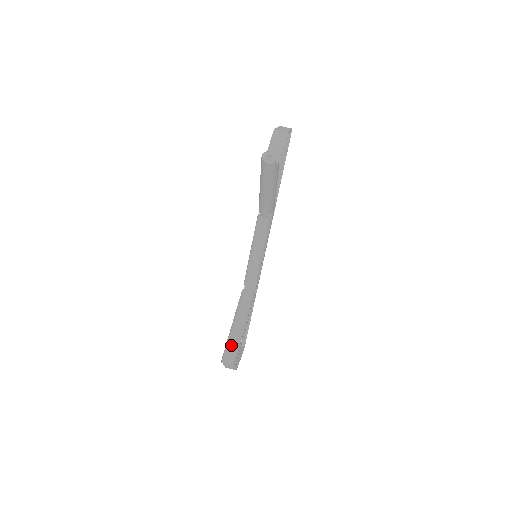
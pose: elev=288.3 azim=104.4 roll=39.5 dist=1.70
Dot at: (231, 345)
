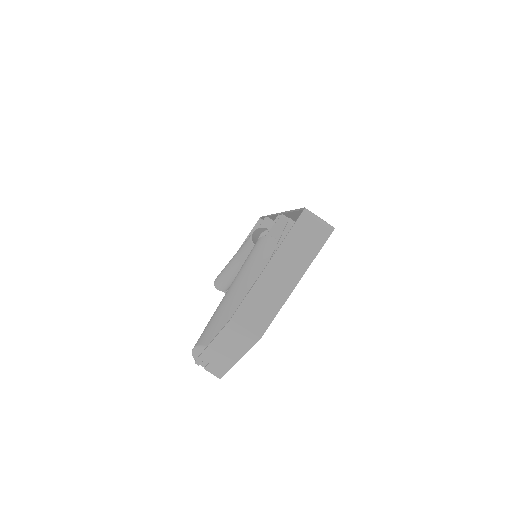
Dot at: (224, 280)
